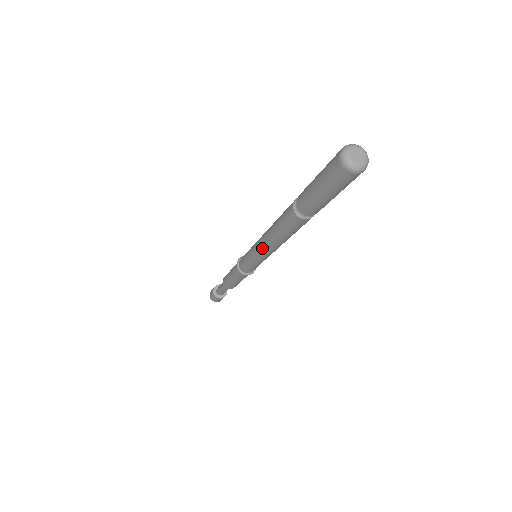
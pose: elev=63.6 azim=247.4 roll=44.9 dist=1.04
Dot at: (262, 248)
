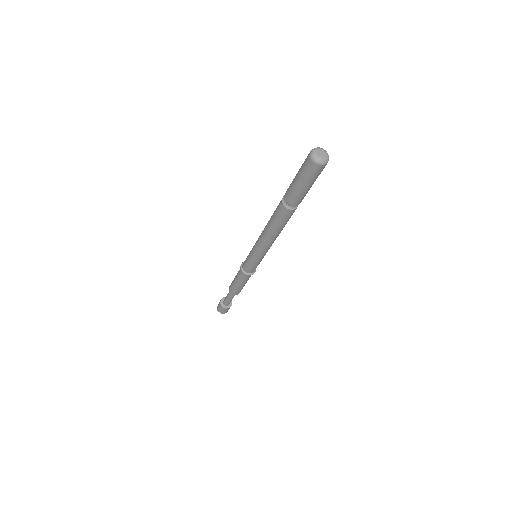
Dot at: (259, 242)
